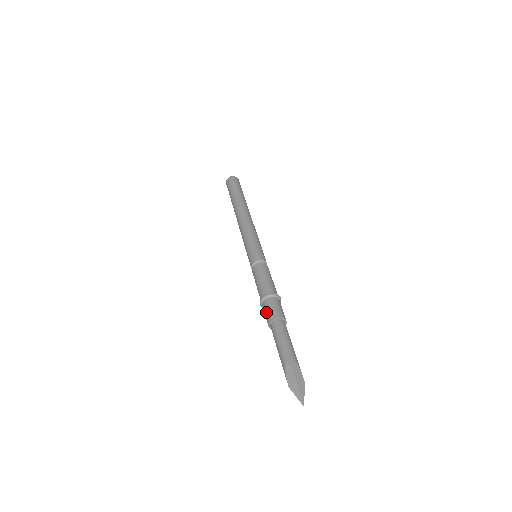
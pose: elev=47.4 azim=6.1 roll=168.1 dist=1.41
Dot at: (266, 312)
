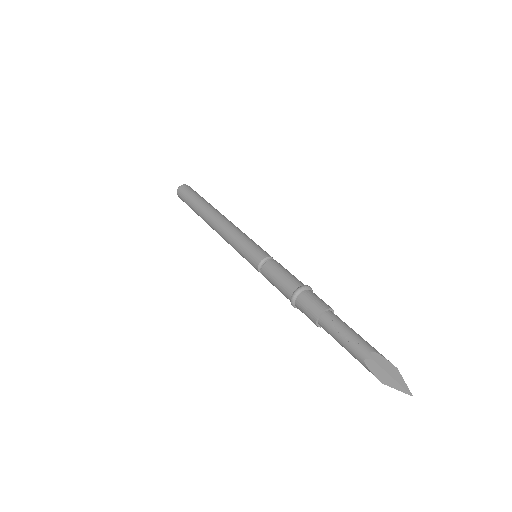
Dot at: (305, 313)
